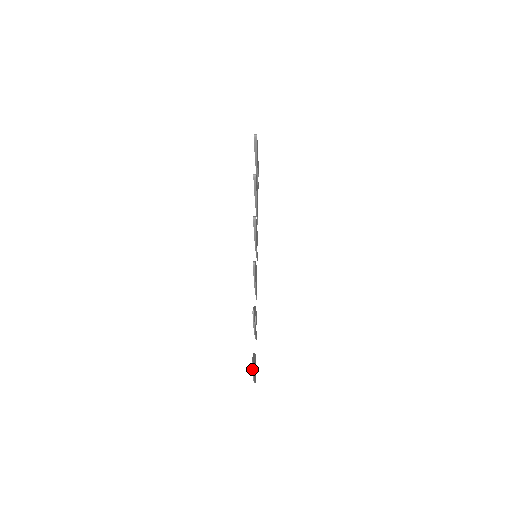
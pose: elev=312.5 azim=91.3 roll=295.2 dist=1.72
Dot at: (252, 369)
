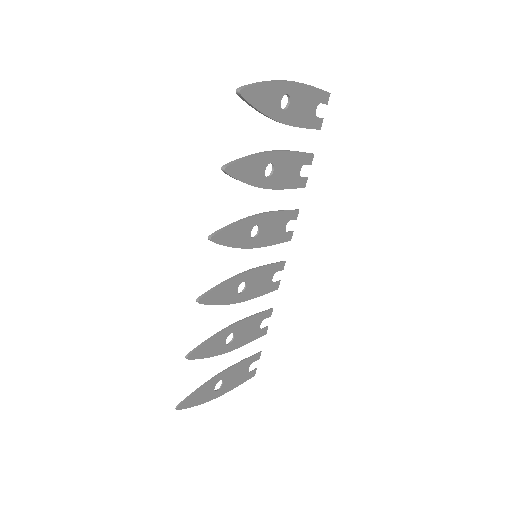
Dot at: (183, 408)
